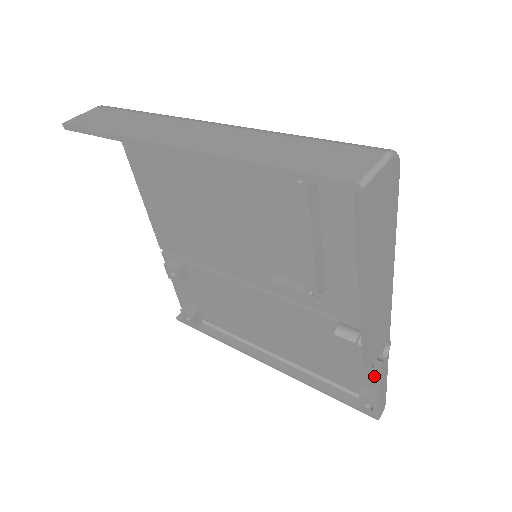
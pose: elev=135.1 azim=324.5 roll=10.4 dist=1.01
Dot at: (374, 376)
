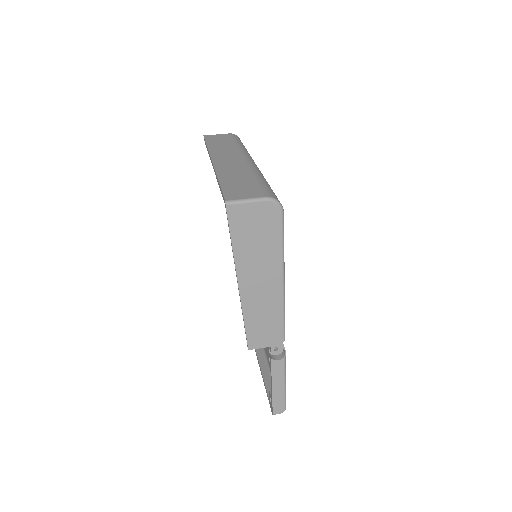
Dot at: occluded
